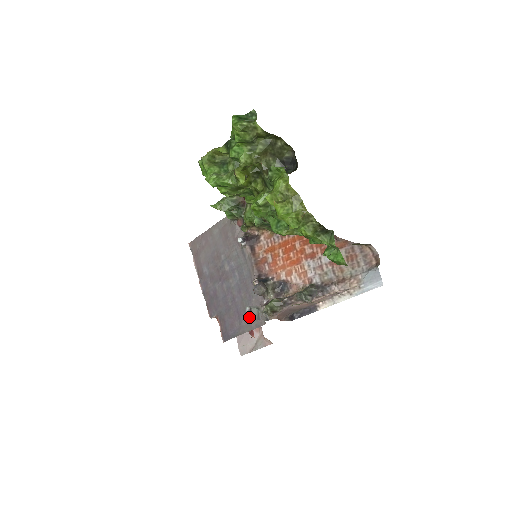
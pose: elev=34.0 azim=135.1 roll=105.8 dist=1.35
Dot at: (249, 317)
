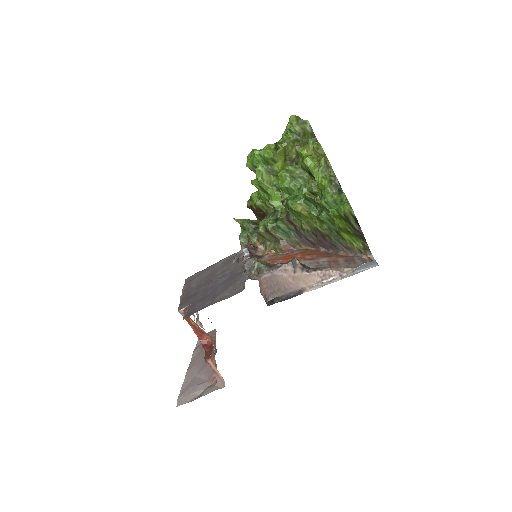
Dot at: (235, 261)
